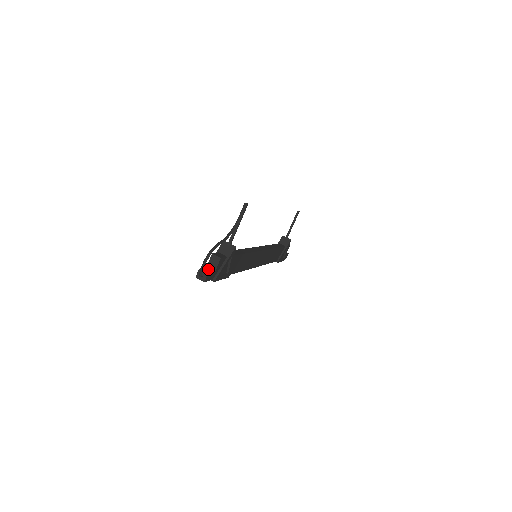
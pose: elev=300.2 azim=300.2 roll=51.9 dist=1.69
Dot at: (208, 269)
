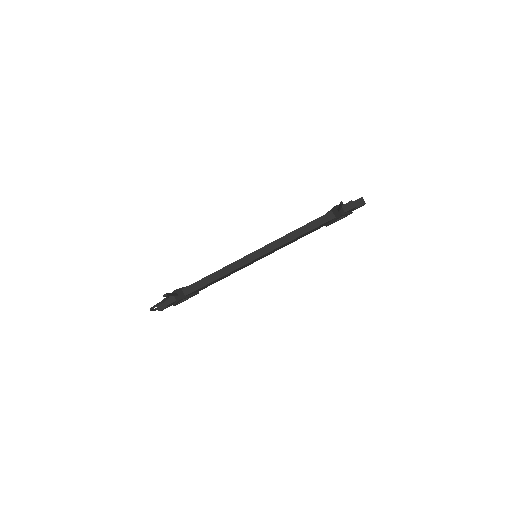
Dot at: occluded
